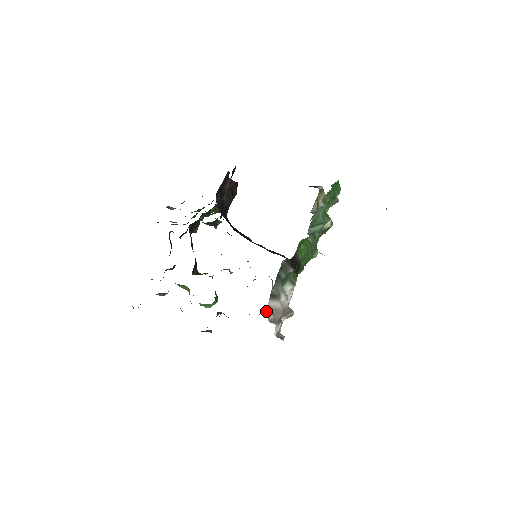
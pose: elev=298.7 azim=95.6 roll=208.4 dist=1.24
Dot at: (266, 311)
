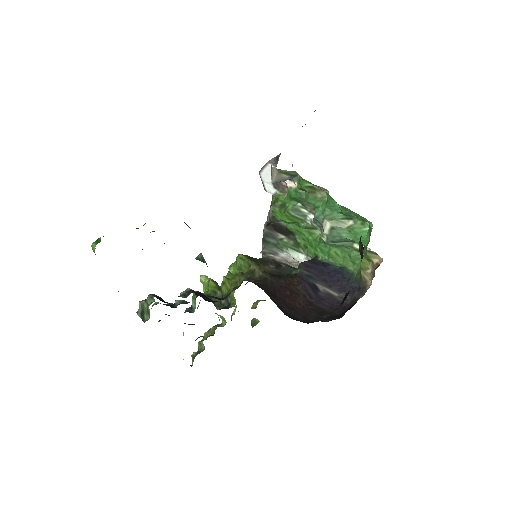
Dot at: occluded
